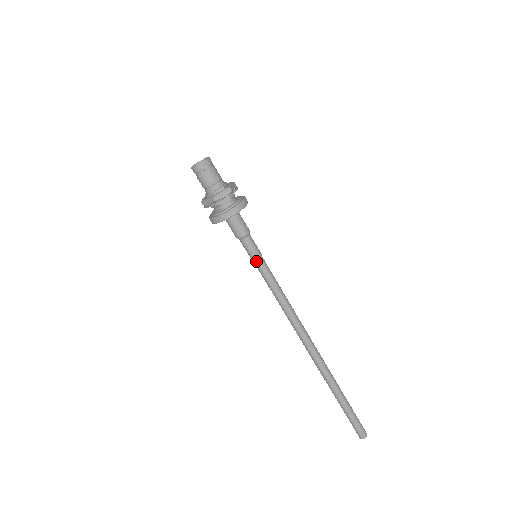
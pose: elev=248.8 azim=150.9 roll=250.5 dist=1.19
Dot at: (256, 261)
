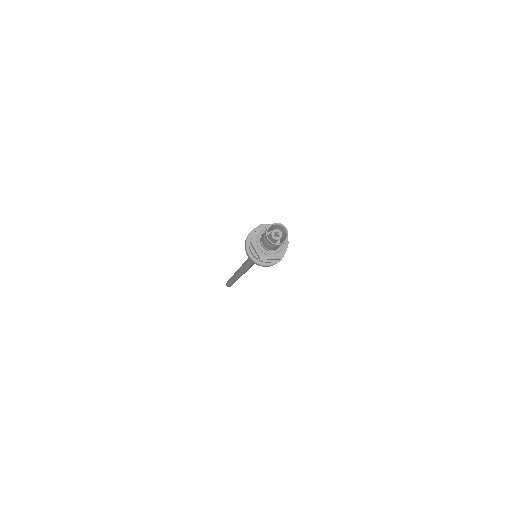
Dot at: occluded
